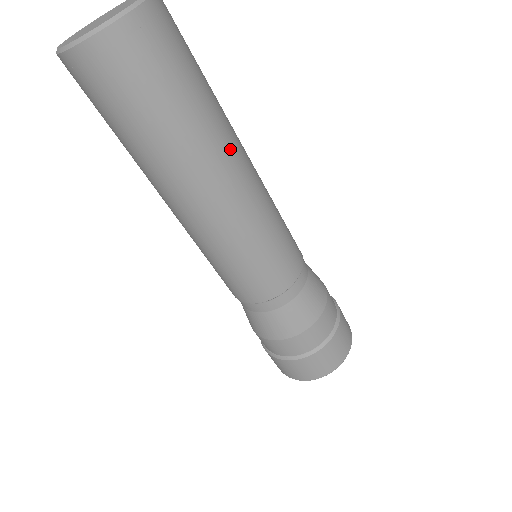
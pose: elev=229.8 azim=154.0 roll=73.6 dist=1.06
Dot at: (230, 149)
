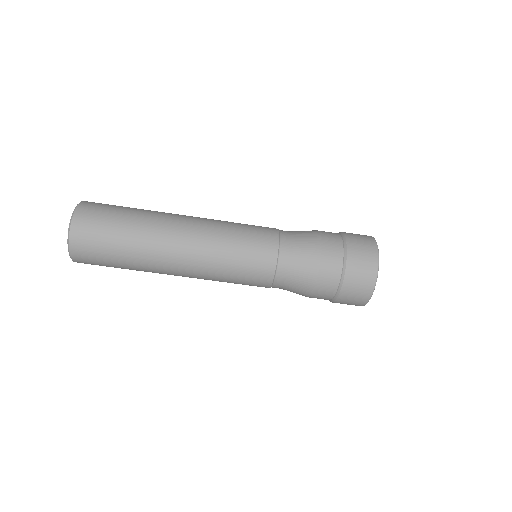
Dot at: (163, 242)
